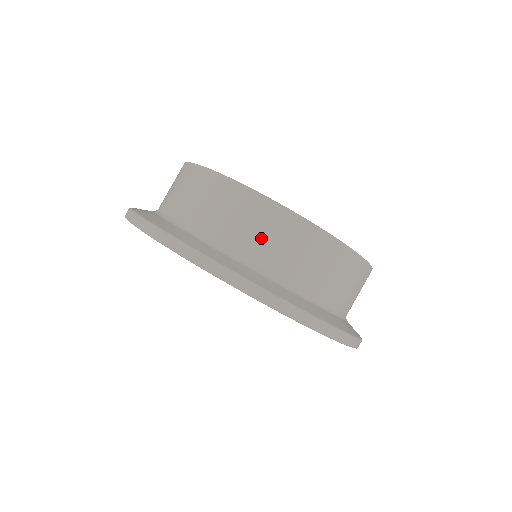
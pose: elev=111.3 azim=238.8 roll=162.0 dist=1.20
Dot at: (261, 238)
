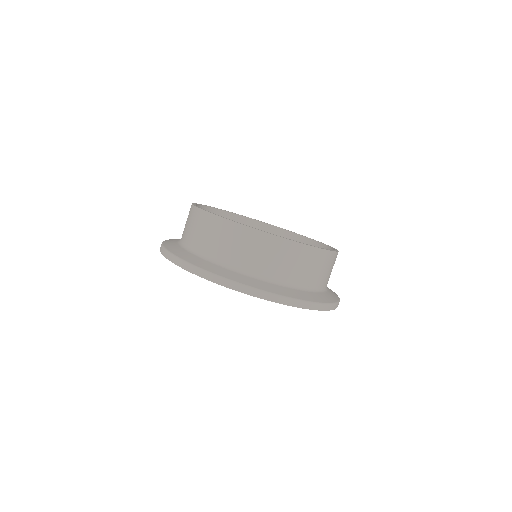
Dot at: (223, 244)
